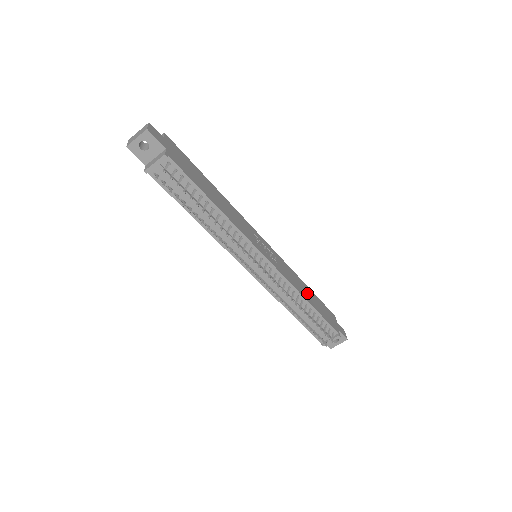
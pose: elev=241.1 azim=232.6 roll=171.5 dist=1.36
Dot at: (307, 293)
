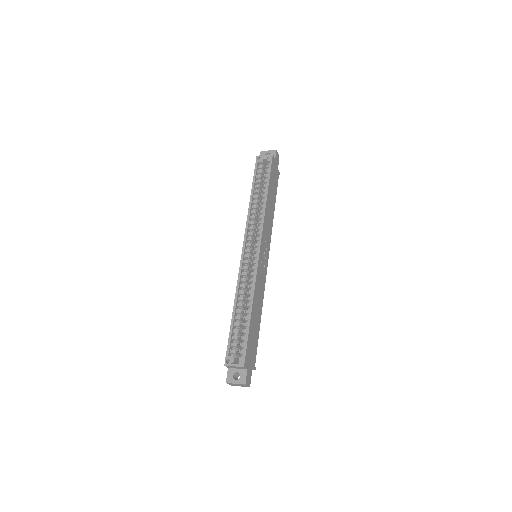
Dot at: (271, 203)
